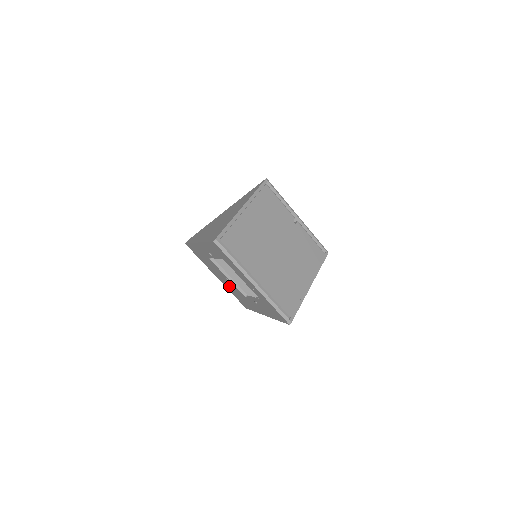
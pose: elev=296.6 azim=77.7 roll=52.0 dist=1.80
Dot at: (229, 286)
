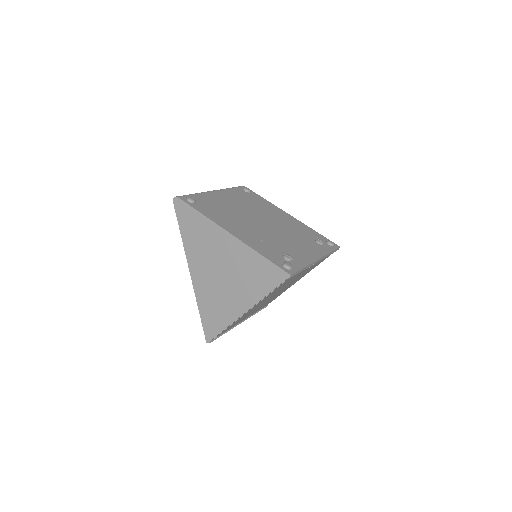
Dot at: occluded
